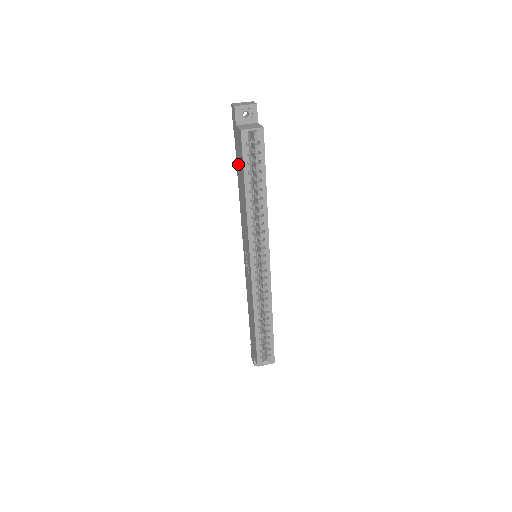
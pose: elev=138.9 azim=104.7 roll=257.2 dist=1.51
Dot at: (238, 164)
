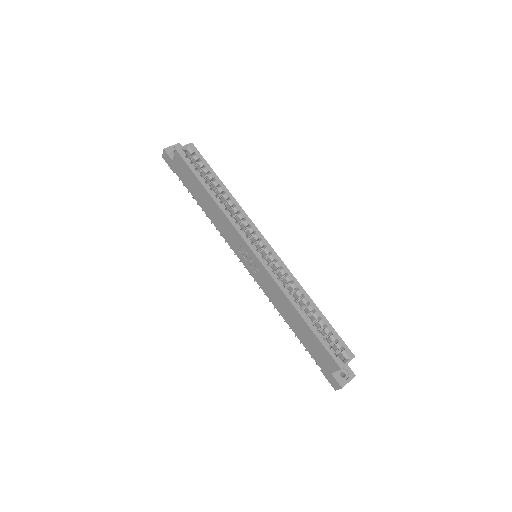
Dot at: (191, 188)
